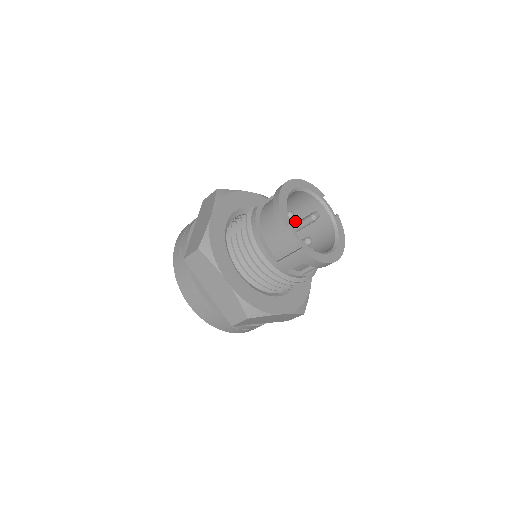
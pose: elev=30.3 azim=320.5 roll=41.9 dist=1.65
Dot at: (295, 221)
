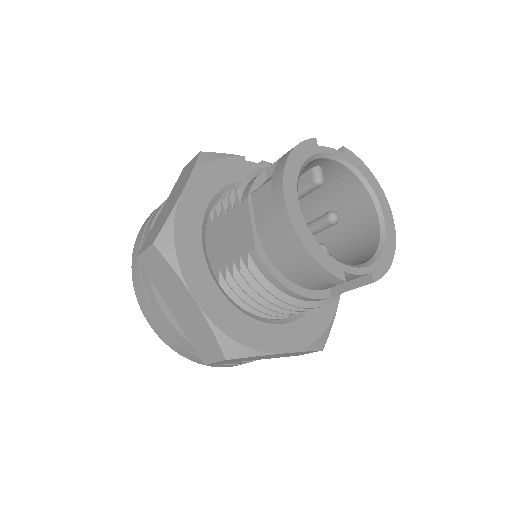
Dot at: occluded
